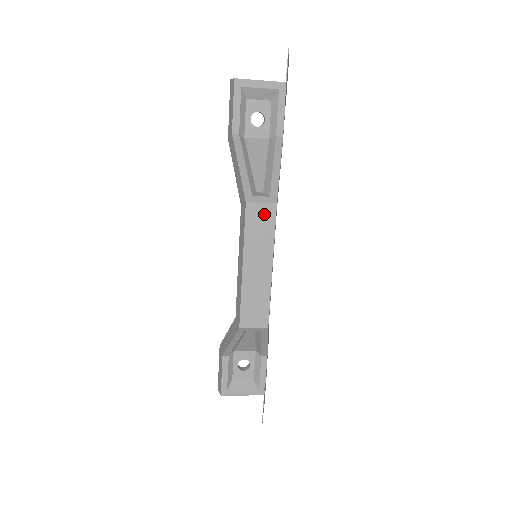
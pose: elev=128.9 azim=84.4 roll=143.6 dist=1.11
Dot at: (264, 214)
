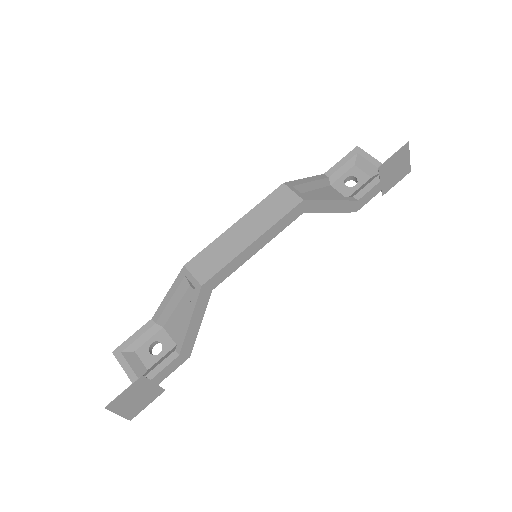
Dot at: (287, 200)
